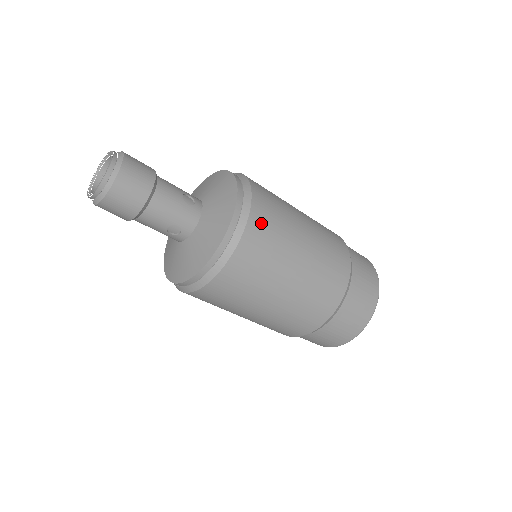
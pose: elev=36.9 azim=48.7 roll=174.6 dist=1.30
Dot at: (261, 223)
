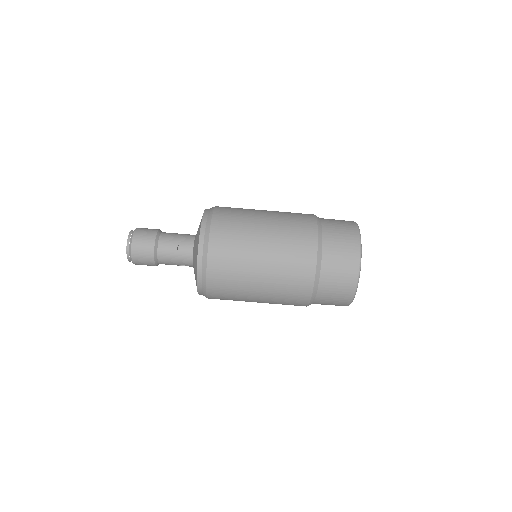
Dot at: (225, 208)
